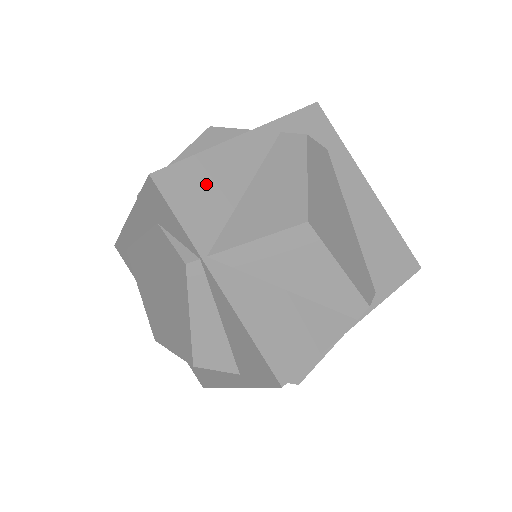
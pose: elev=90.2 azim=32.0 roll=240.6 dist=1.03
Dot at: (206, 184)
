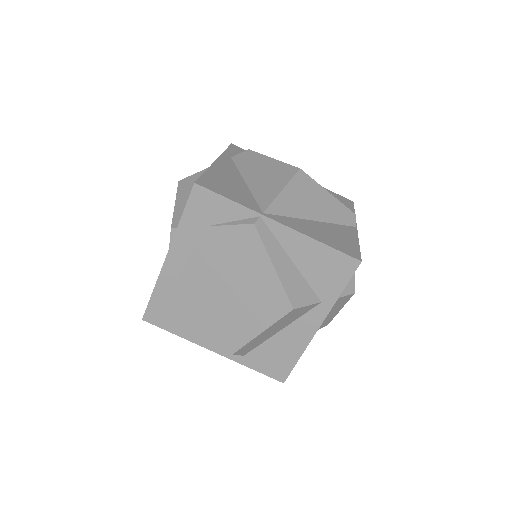
Dot at: (225, 183)
